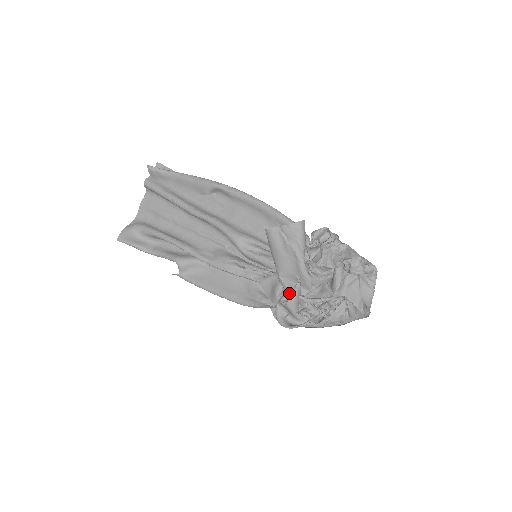
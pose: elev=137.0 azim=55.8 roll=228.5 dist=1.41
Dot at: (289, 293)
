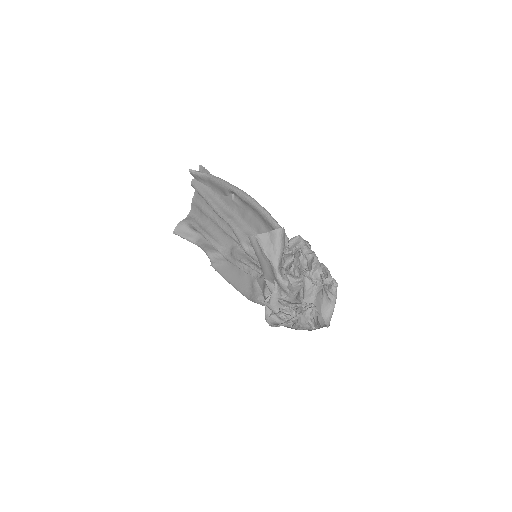
Dot at: occluded
